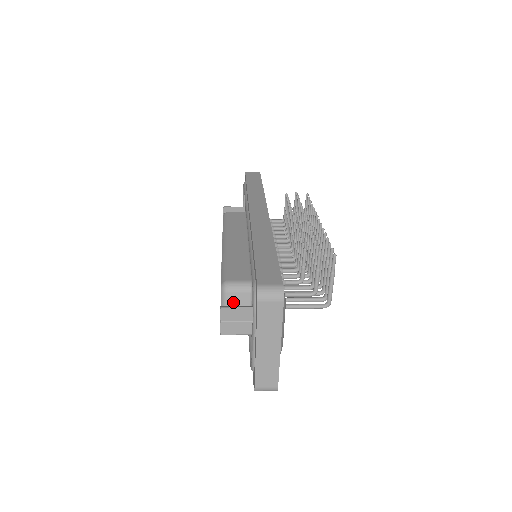
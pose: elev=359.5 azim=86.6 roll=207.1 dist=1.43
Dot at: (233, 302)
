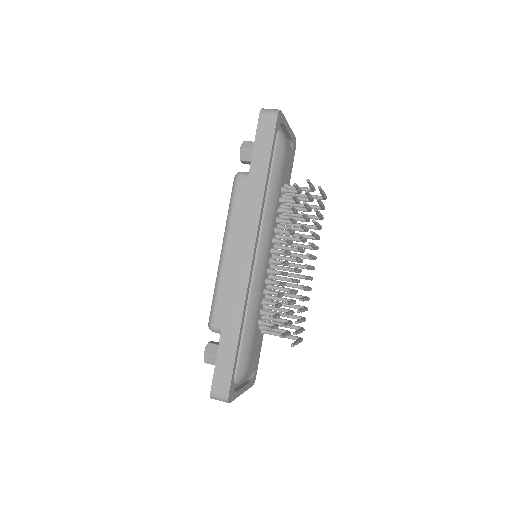
Dot at: occluded
